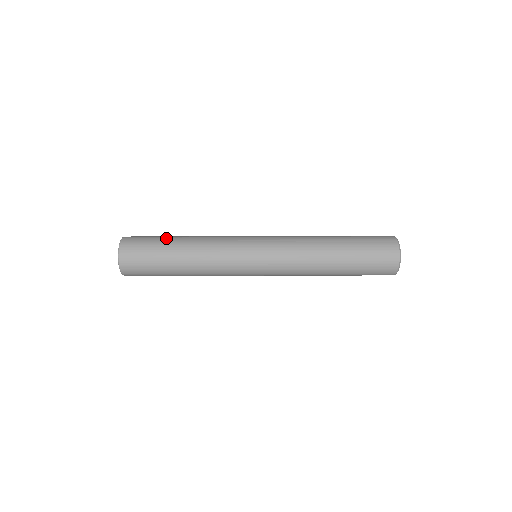
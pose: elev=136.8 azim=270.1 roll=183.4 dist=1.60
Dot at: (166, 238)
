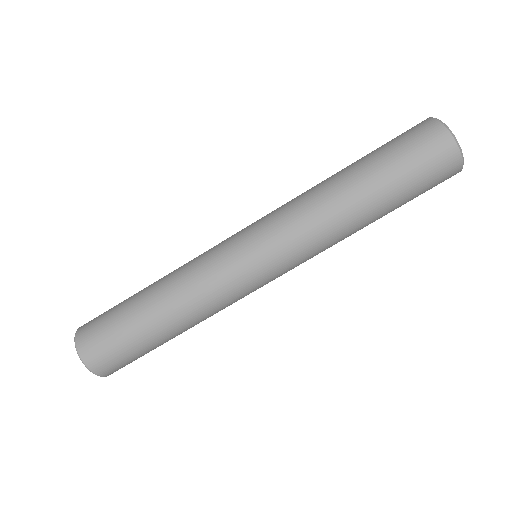
Dot at: (132, 321)
